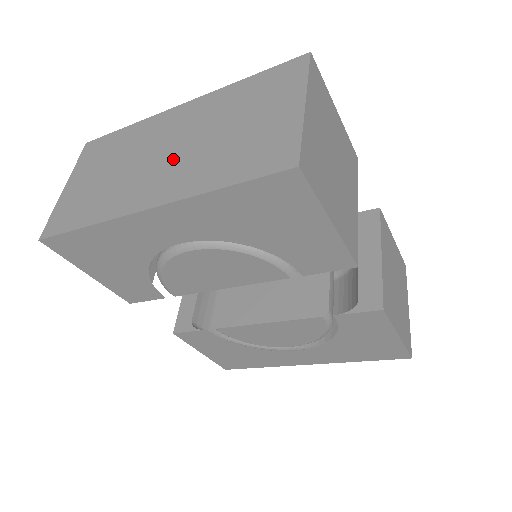
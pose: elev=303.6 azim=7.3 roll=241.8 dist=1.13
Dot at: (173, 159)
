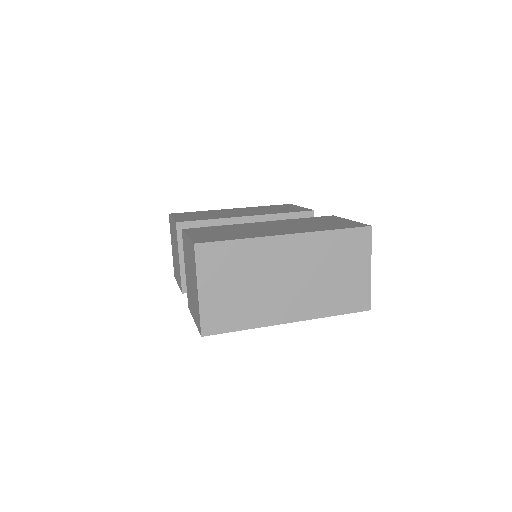
Dot at: (297, 288)
